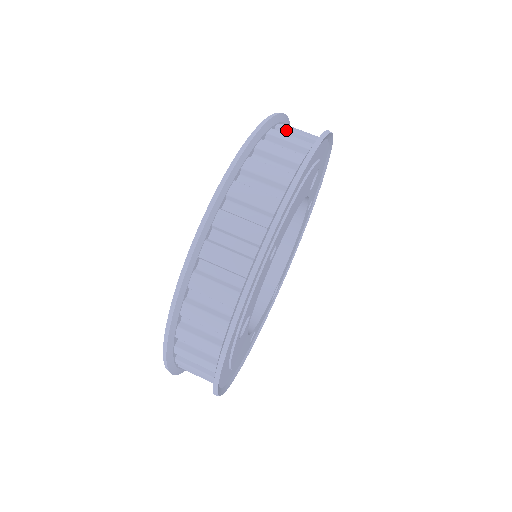
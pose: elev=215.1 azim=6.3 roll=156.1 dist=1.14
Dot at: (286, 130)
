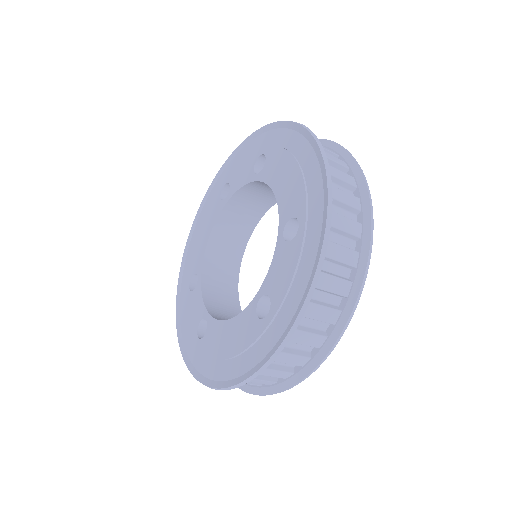
Dot at: occluded
